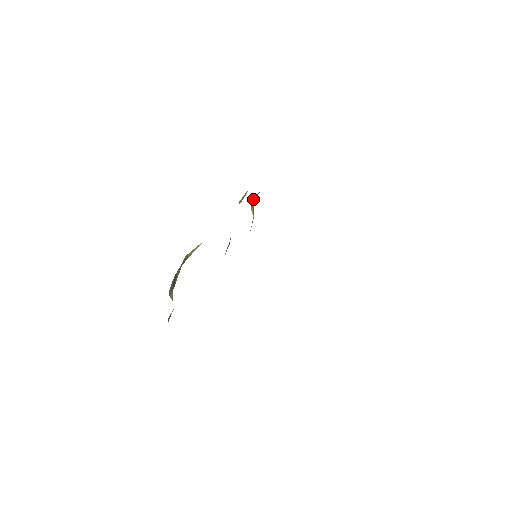
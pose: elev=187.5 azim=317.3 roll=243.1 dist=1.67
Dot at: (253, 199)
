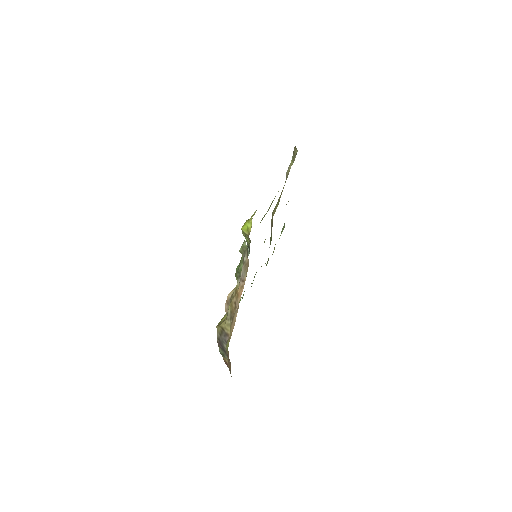
Dot at: (245, 232)
